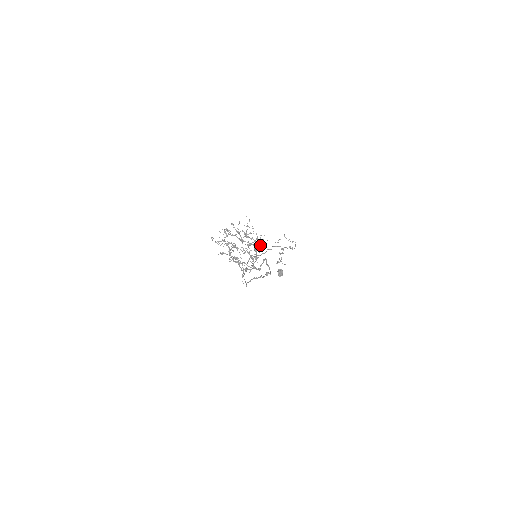
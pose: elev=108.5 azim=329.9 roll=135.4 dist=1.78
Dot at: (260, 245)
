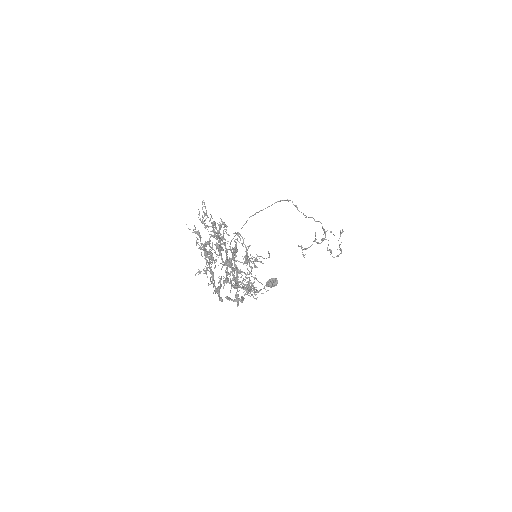
Dot at: occluded
